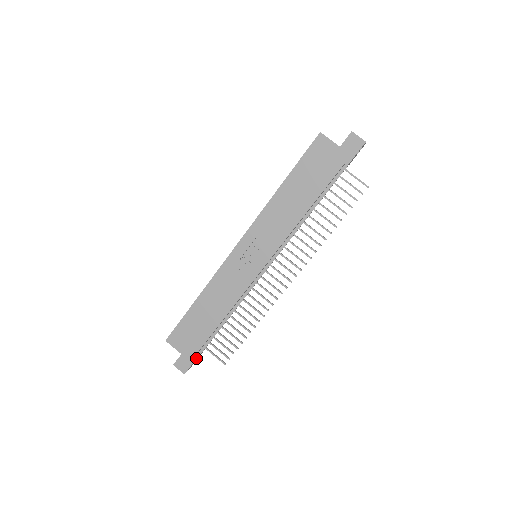
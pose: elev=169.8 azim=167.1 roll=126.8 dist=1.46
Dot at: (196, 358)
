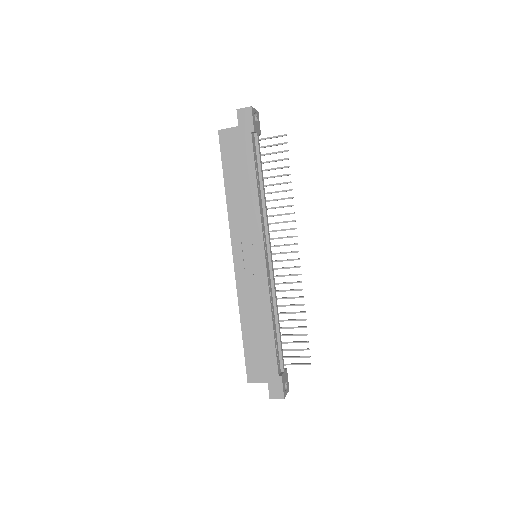
Dot at: (281, 376)
